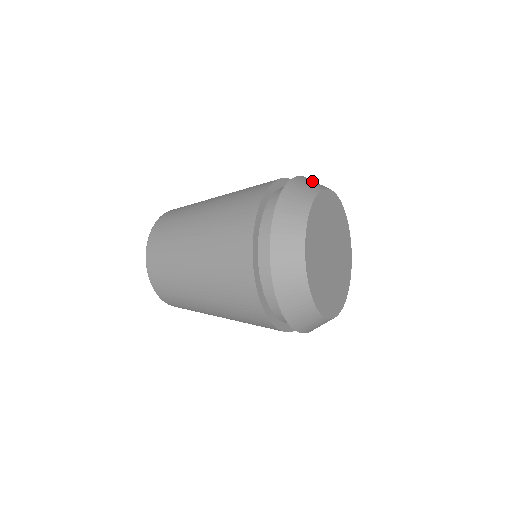
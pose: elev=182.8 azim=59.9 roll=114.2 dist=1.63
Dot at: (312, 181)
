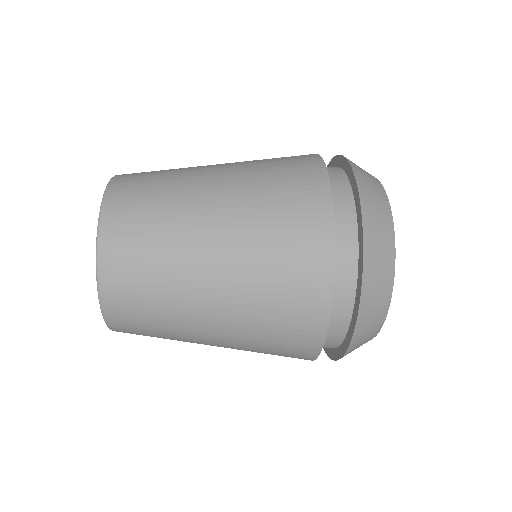
Dot at: occluded
